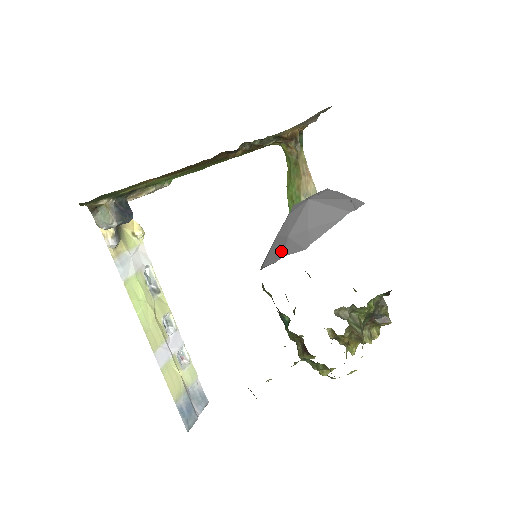
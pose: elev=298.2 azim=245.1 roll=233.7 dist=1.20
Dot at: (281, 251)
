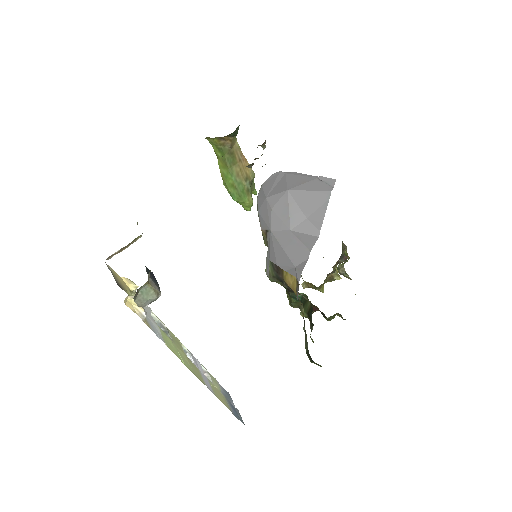
Dot at: (301, 246)
